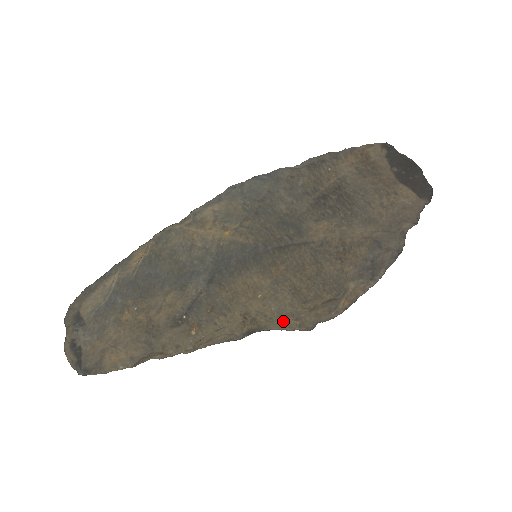
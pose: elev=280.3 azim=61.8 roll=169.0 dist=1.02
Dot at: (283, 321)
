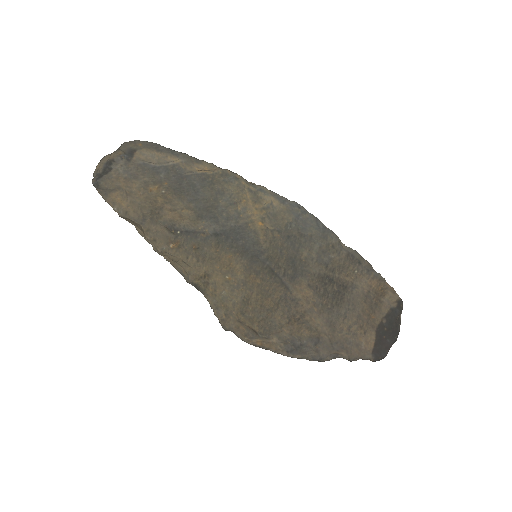
Dot at: (219, 305)
